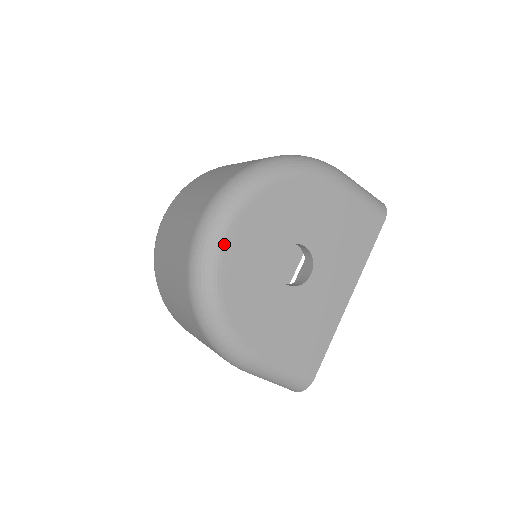
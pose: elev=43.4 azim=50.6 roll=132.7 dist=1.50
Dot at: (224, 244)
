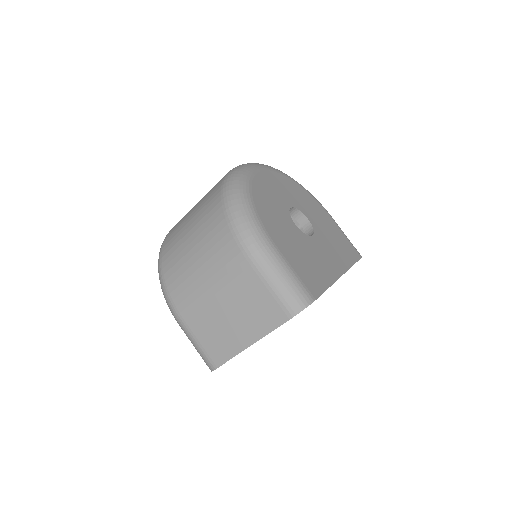
Dot at: (257, 171)
